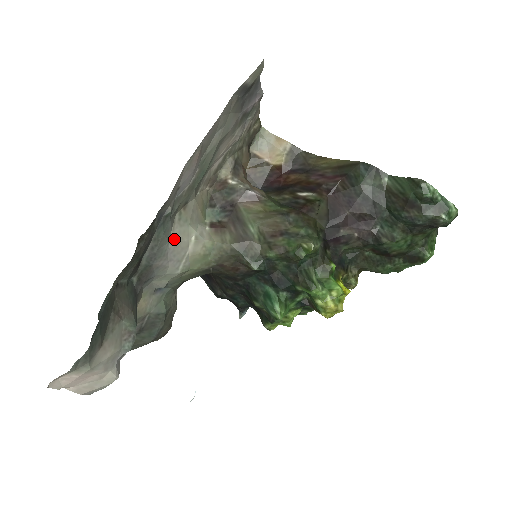
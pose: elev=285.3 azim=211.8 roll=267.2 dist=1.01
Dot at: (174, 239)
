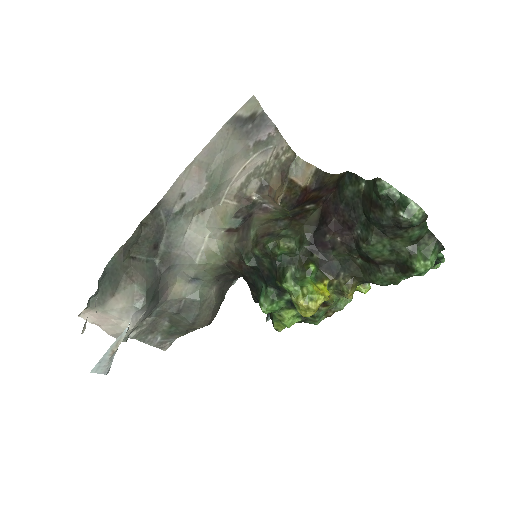
Dot at: (189, 235)
